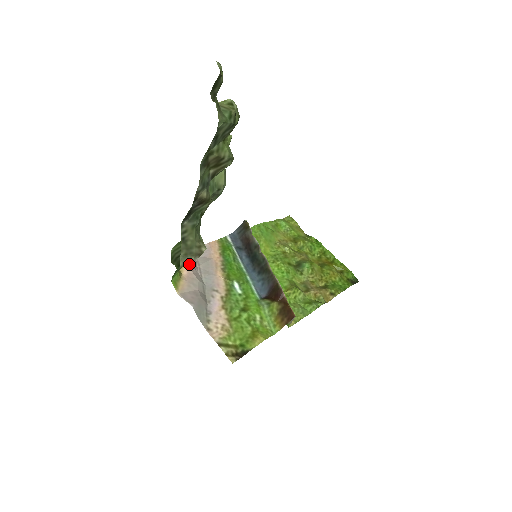
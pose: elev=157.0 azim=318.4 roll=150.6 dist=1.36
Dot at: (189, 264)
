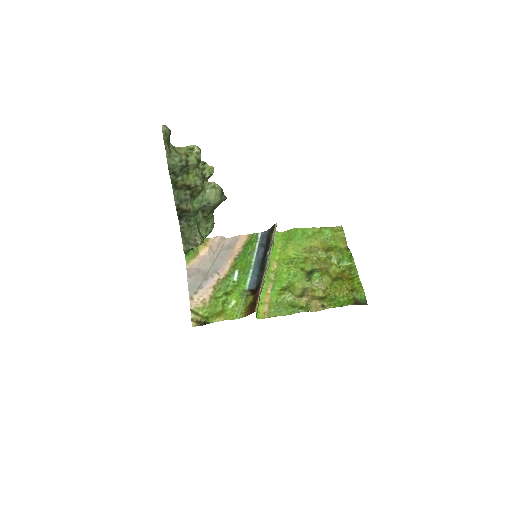
Dot at: (209, 248)
